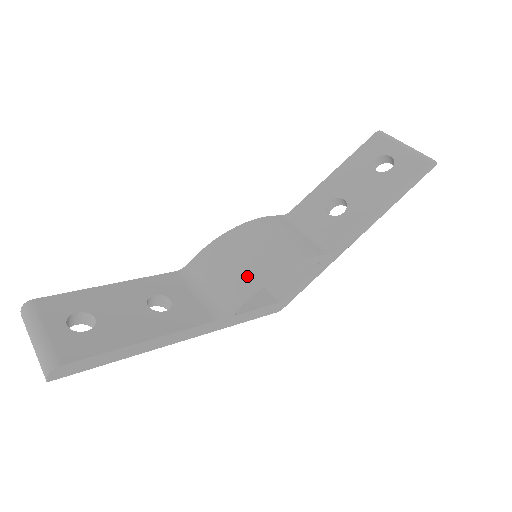
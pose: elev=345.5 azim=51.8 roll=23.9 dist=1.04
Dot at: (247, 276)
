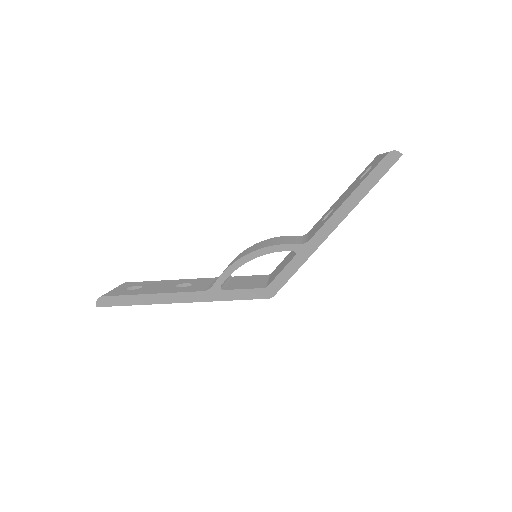
Dot at: (233, 262)
